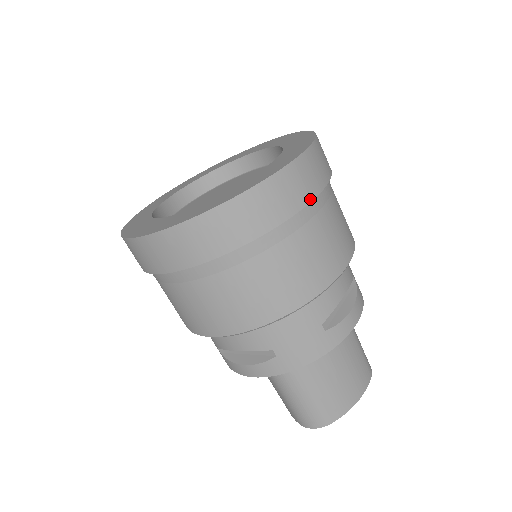
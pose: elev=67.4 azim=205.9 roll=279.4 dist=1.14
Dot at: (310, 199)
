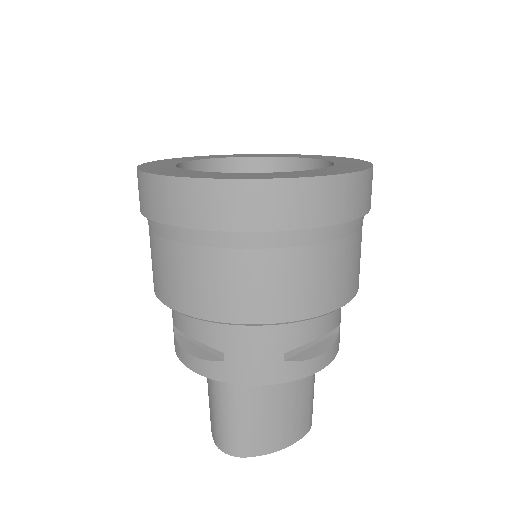
Dot at: (335, 222)
